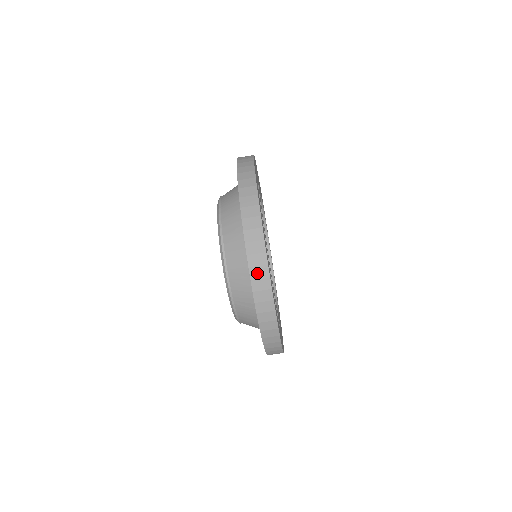
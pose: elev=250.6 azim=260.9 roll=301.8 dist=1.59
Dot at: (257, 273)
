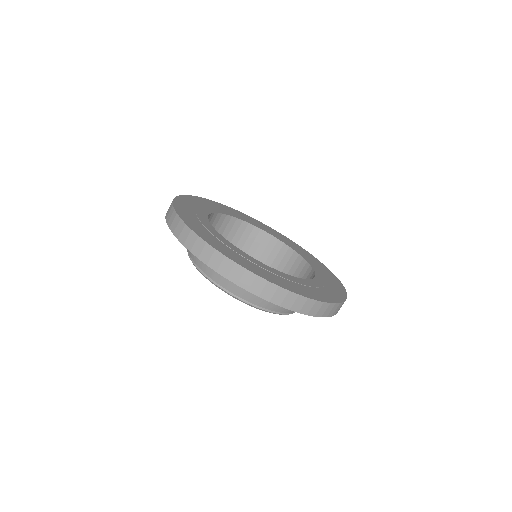
Dot at: (278, 298)
